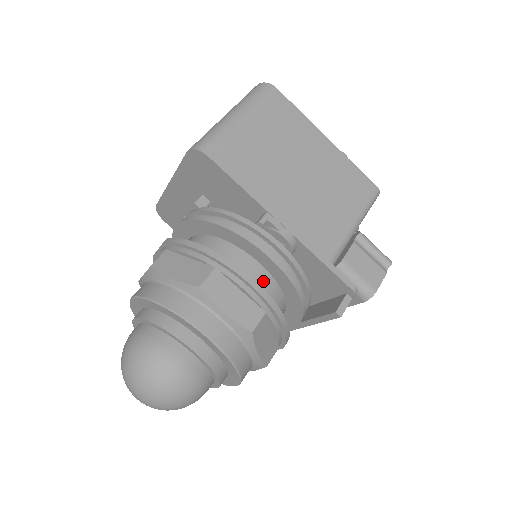
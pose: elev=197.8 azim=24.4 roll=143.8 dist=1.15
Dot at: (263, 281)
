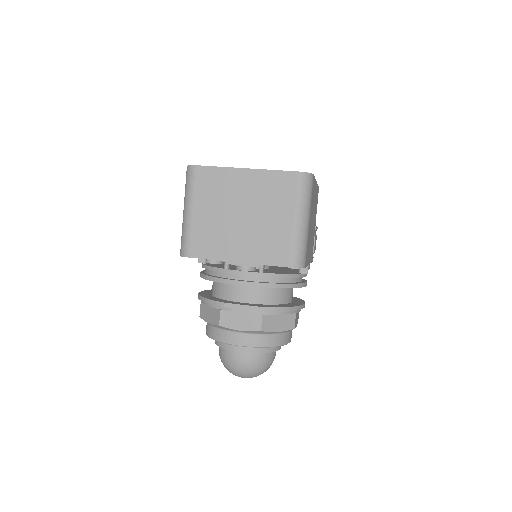
Dot at: occluded
